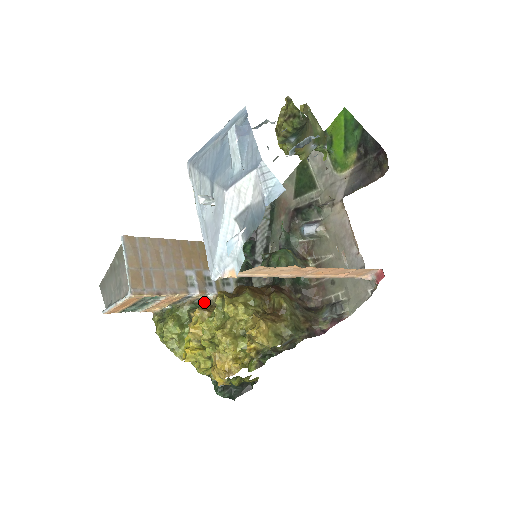
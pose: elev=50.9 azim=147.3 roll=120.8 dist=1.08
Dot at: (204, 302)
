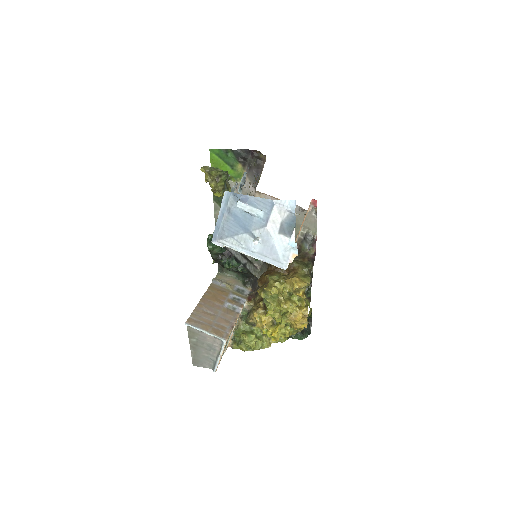
Dot at: (245, 311)
